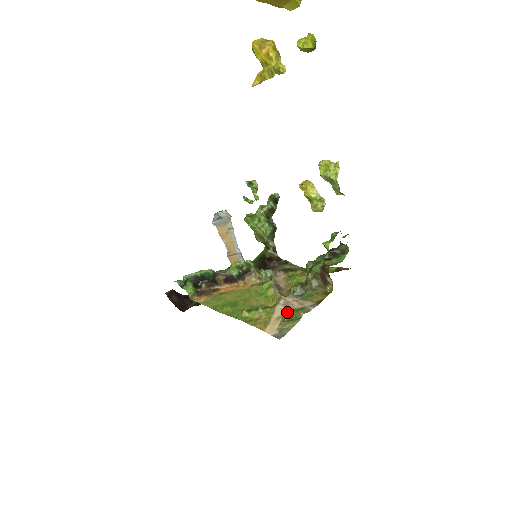
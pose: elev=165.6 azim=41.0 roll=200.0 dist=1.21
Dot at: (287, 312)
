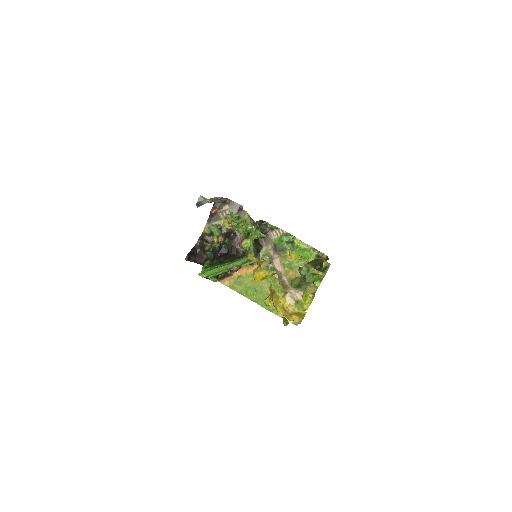
Dot at: (295, 303)
